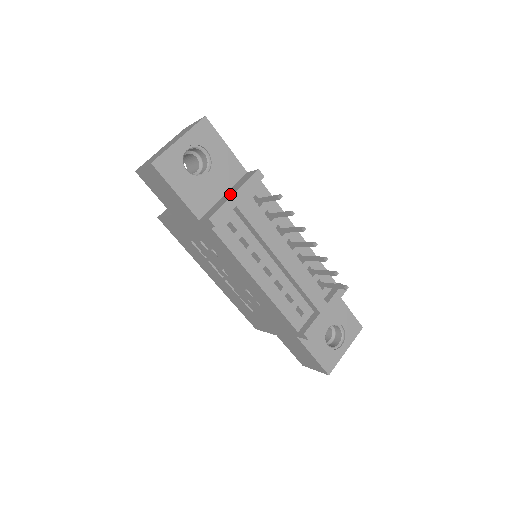
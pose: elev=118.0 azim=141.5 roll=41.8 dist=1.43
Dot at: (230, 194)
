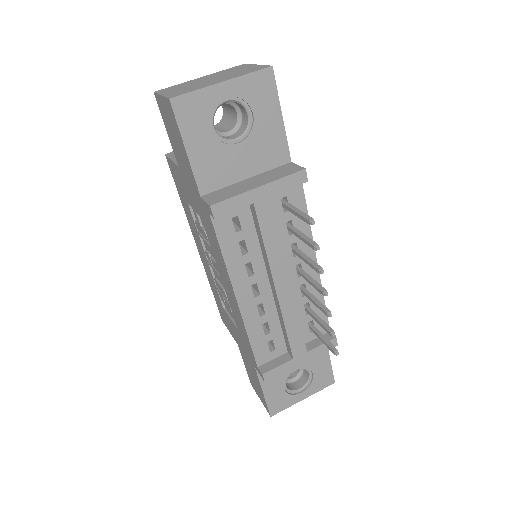
Dot at: (254, 183)
